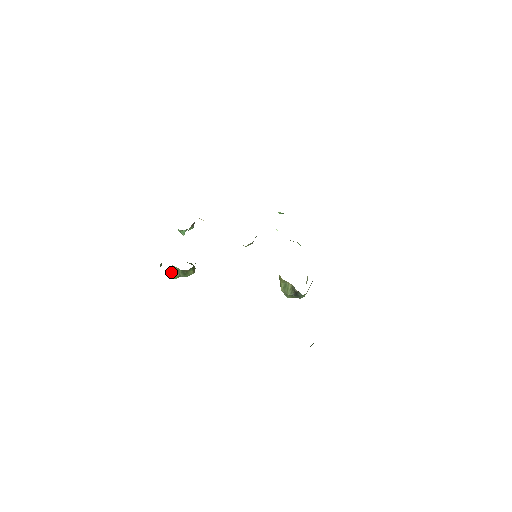
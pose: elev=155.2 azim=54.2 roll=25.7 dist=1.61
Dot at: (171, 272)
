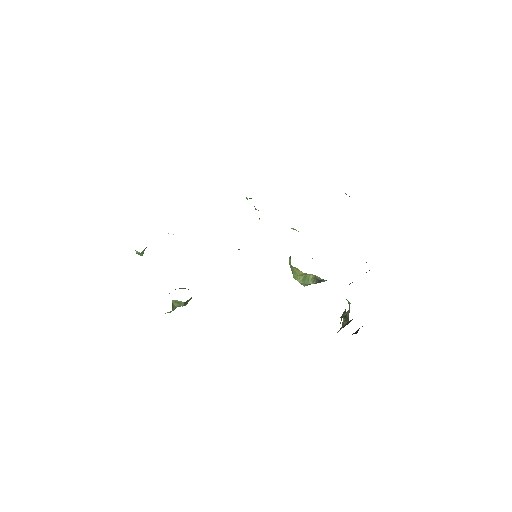
Dot at: (172, 308)
